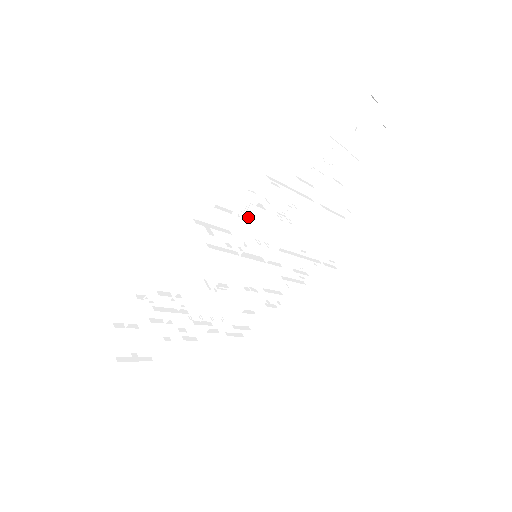
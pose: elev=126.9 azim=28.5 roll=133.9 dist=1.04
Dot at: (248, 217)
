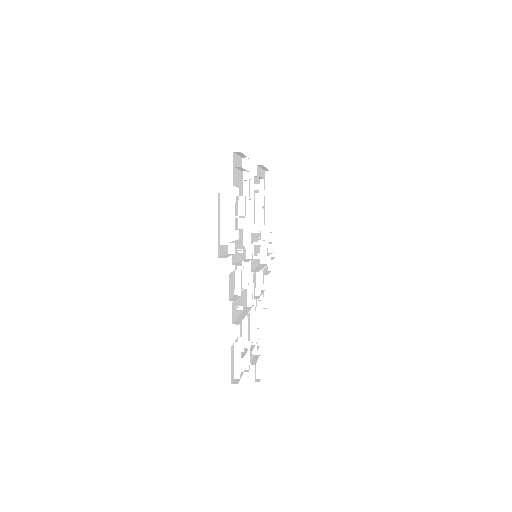
Dot at: occluded
